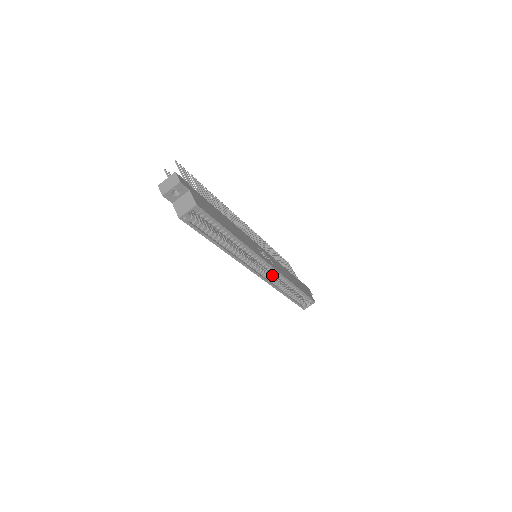
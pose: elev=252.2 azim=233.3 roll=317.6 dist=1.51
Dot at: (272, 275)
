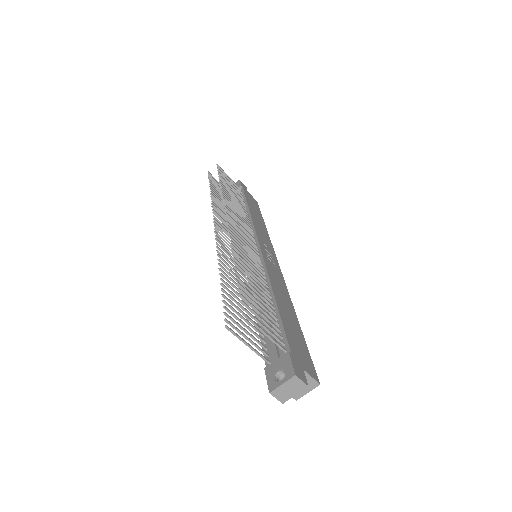
Dot at: occluded
